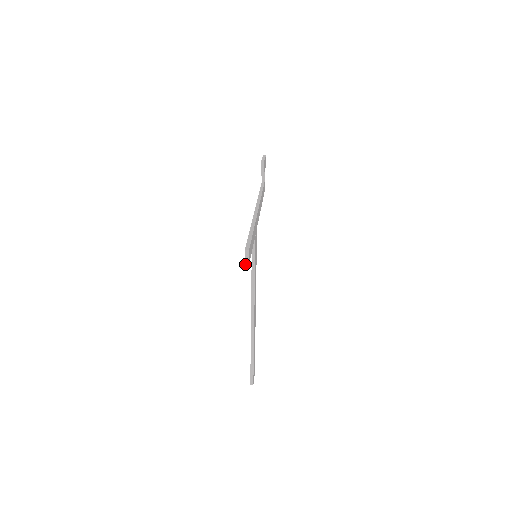
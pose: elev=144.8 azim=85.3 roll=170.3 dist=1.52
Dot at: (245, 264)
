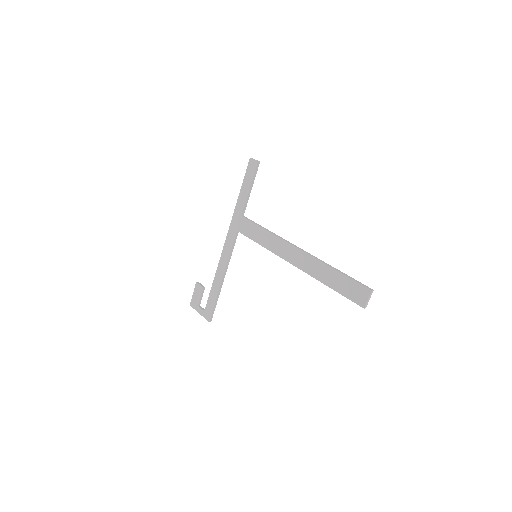
Dot at: (258, 161)
